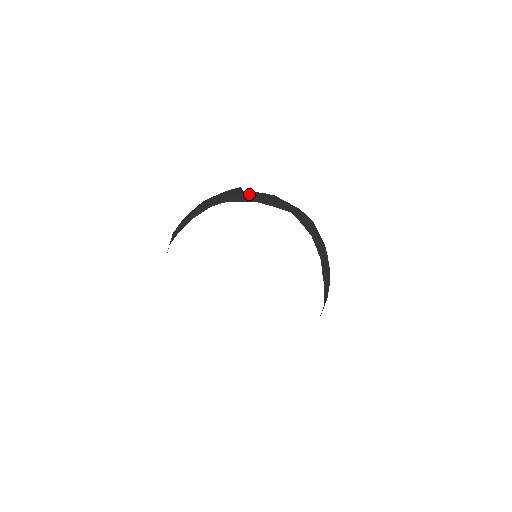
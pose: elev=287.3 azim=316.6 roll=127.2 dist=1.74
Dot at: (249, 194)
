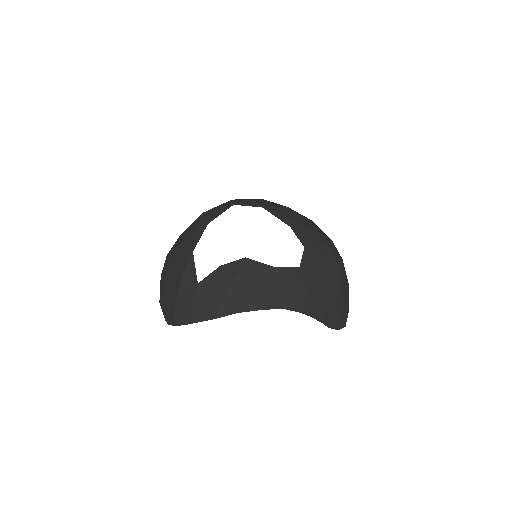
Dot at: (206, 296)
